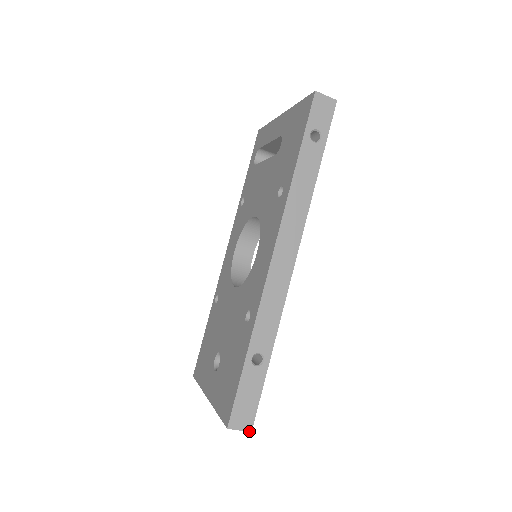
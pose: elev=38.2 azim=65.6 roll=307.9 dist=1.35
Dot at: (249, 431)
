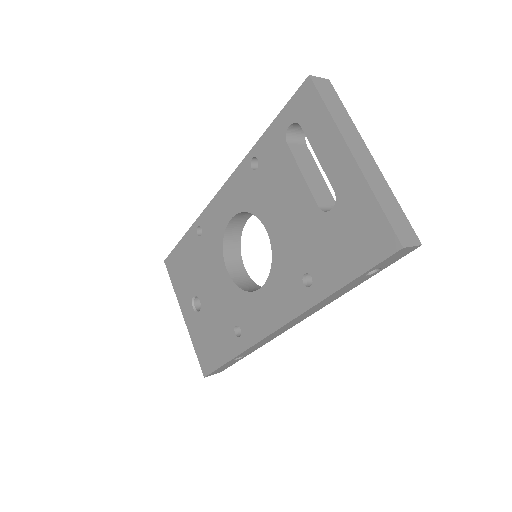
Dot at: occluded
